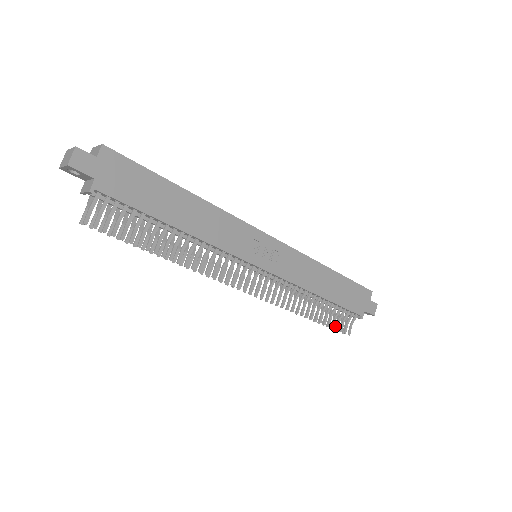
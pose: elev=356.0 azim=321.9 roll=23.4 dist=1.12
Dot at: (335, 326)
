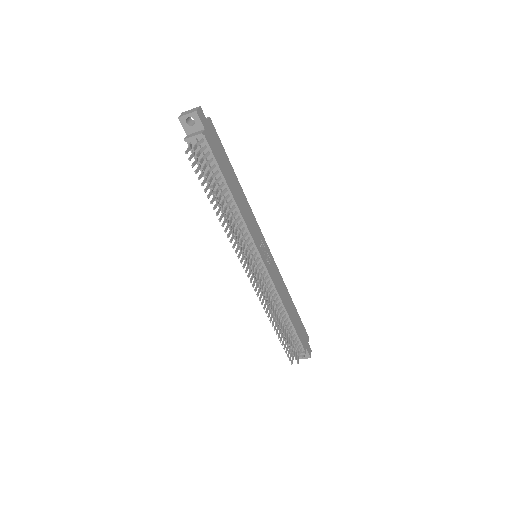
Dot at: (288, 353)
